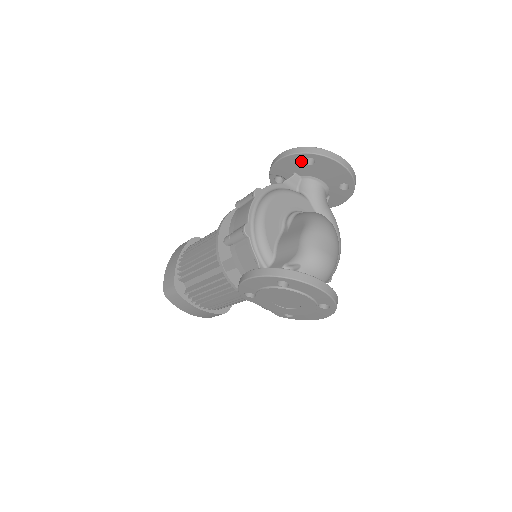
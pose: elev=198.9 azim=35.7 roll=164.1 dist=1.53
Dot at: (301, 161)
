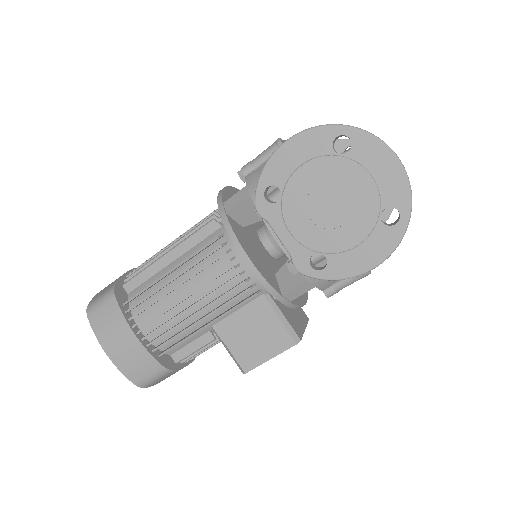
Dot at: (340, 152)
